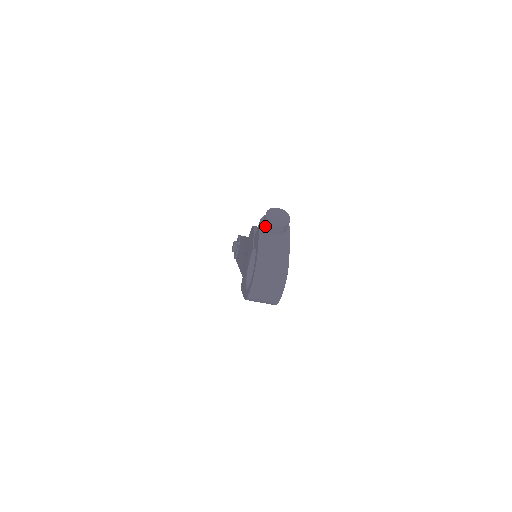
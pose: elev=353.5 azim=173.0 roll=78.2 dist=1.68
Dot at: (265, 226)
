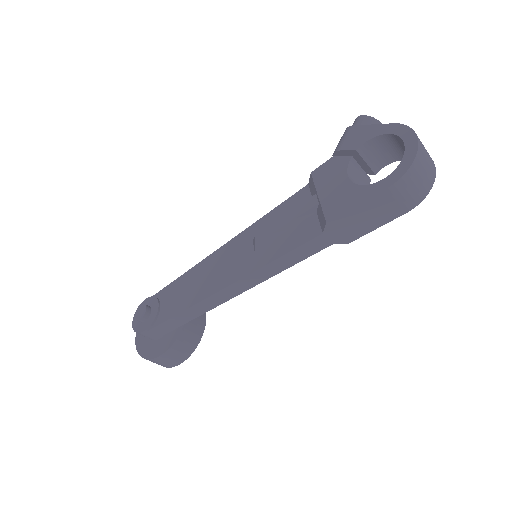
Dot at: occluded
